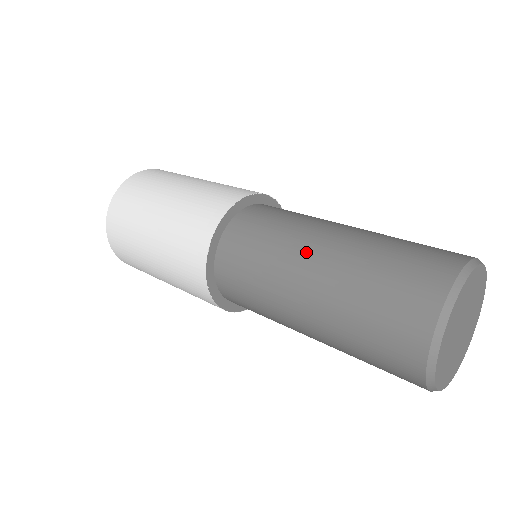
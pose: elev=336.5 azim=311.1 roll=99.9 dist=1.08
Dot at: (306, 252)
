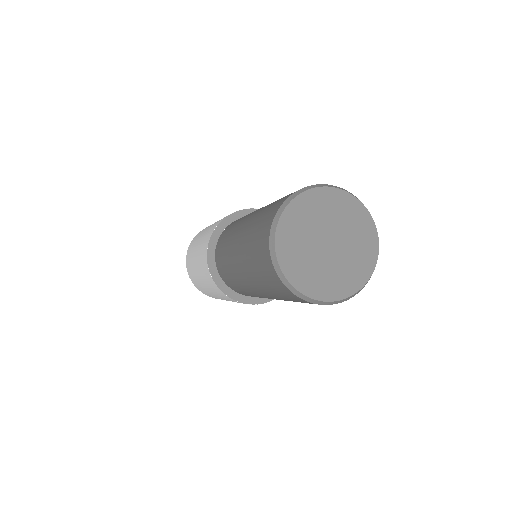
Dot at: (253, 212)
